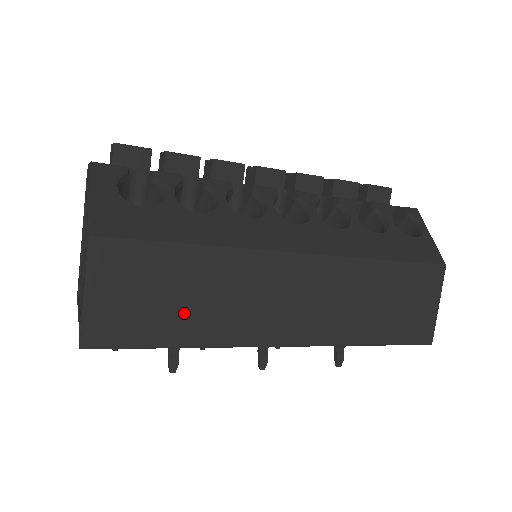
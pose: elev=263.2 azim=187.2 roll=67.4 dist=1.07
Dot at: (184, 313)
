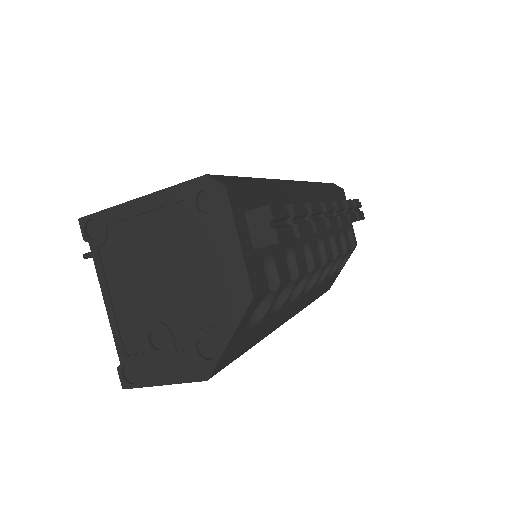
Dot at: occluded
